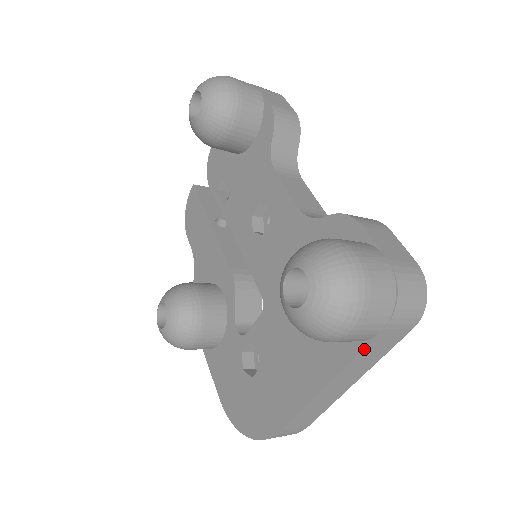
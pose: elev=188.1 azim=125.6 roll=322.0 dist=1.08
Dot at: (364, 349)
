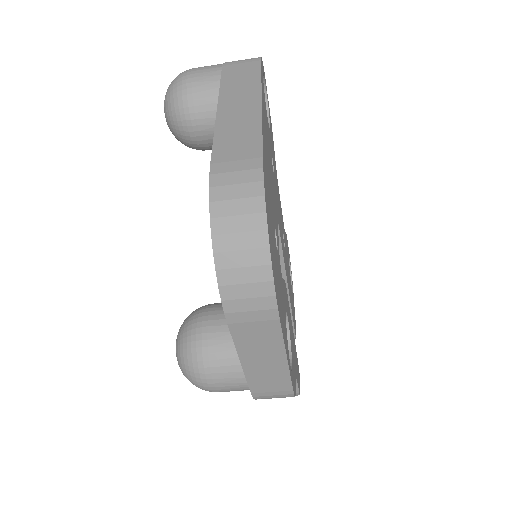
Dot at: (223, 79)
